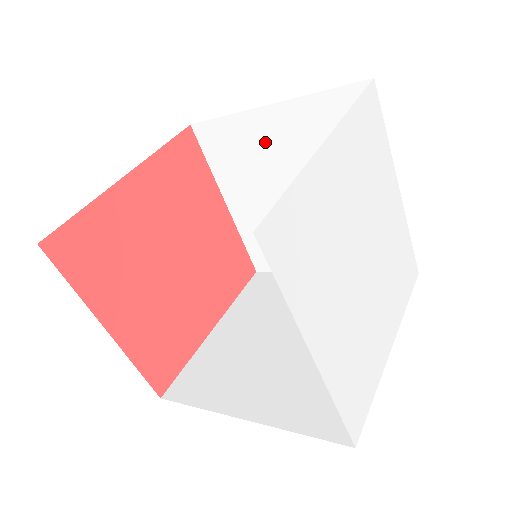
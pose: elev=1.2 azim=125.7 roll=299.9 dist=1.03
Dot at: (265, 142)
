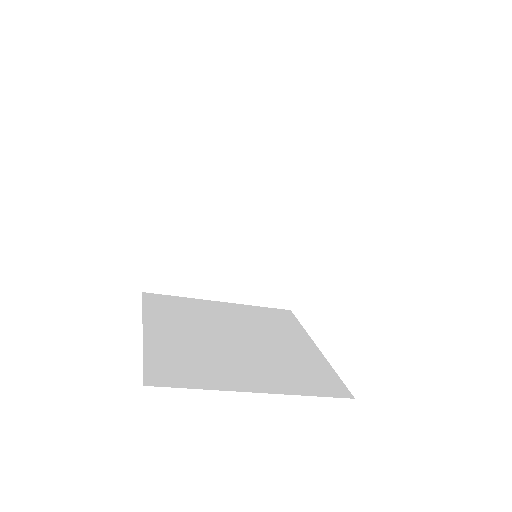
Dot at: (233, 176)
